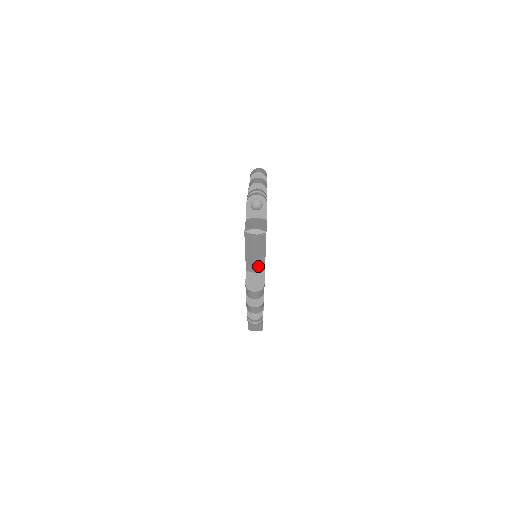
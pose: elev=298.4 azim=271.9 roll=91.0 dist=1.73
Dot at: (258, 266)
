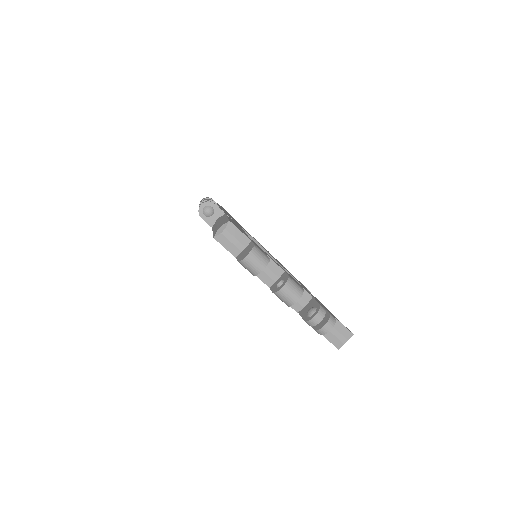
Dot at: occluded
